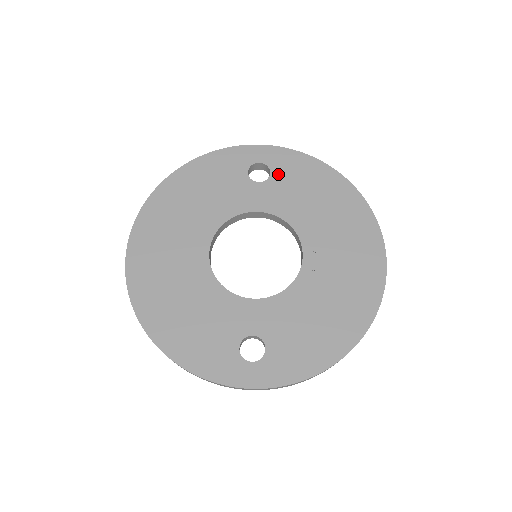
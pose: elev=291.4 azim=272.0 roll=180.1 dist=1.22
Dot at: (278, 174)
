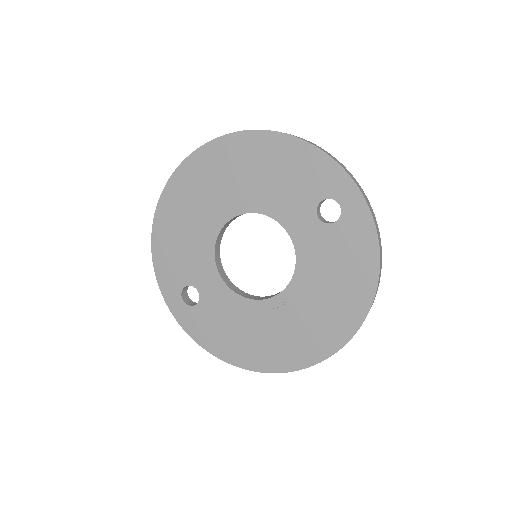
Dot at: (338, 230)
